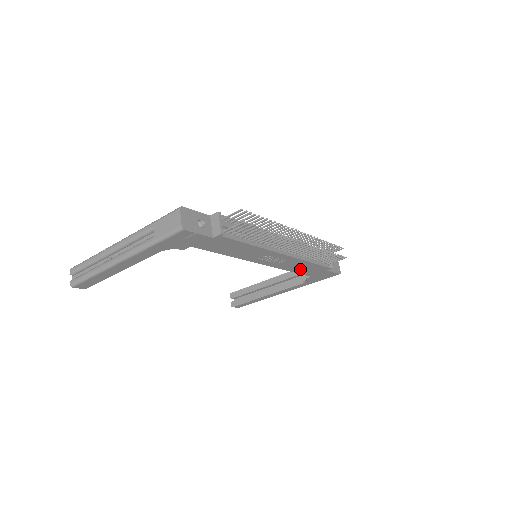
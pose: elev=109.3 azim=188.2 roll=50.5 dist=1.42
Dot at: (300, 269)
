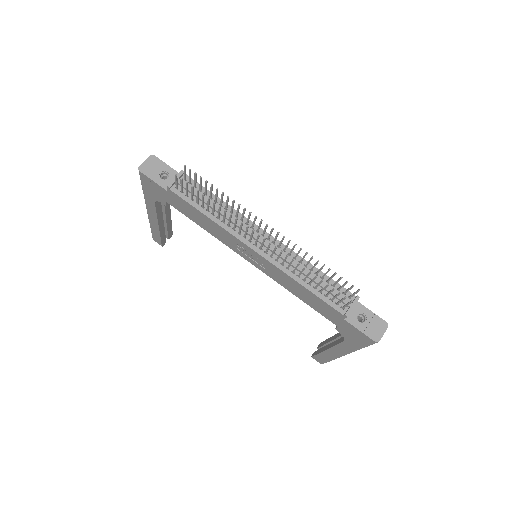
Dot at: (306, 298)
